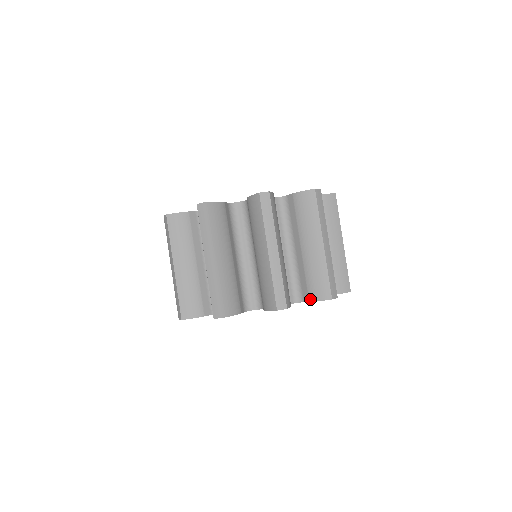
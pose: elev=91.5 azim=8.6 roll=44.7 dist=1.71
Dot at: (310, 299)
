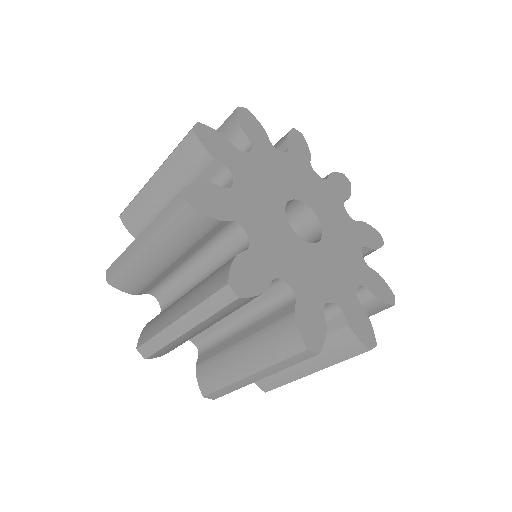
Dot at: (197, 367)
